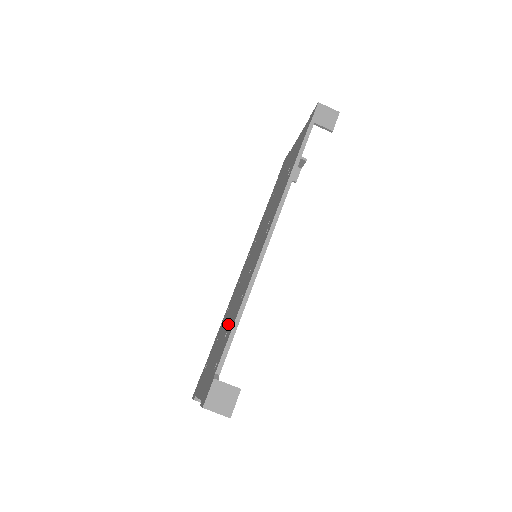
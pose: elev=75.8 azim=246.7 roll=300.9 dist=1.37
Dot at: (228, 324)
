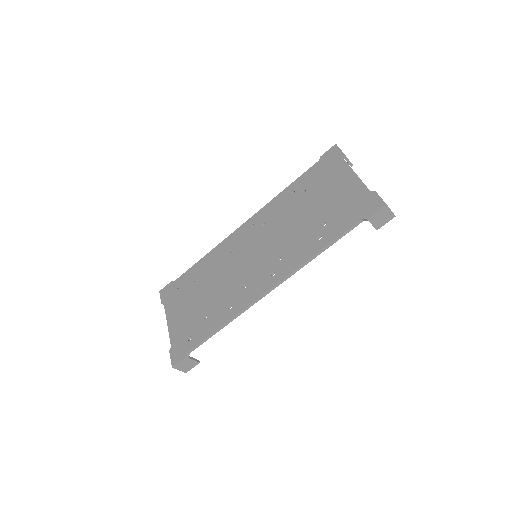
Dot at: (210, 304)
